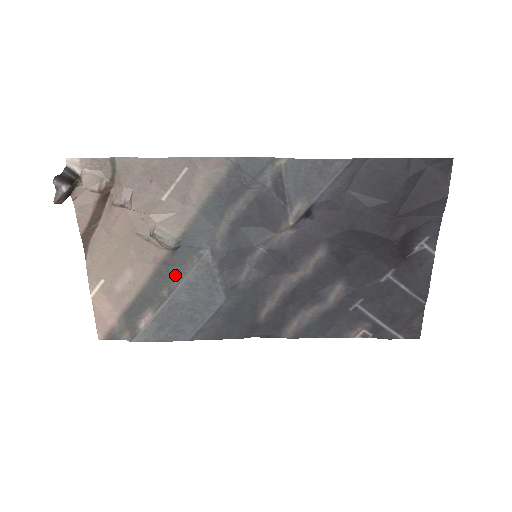
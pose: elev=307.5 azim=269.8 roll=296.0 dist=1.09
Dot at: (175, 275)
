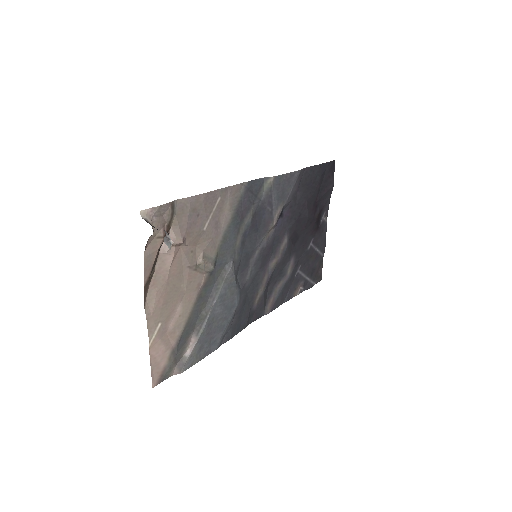
Dot at: (210, 294)
